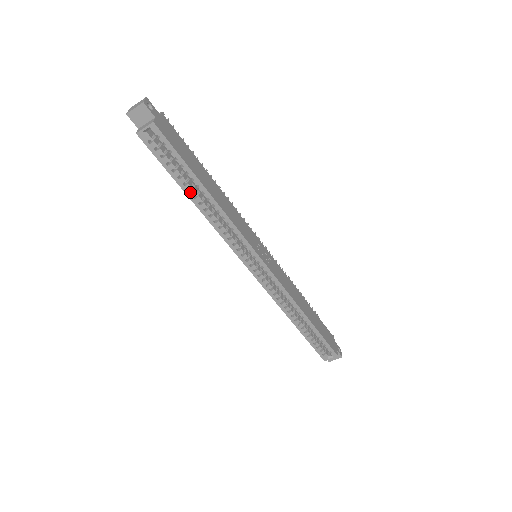
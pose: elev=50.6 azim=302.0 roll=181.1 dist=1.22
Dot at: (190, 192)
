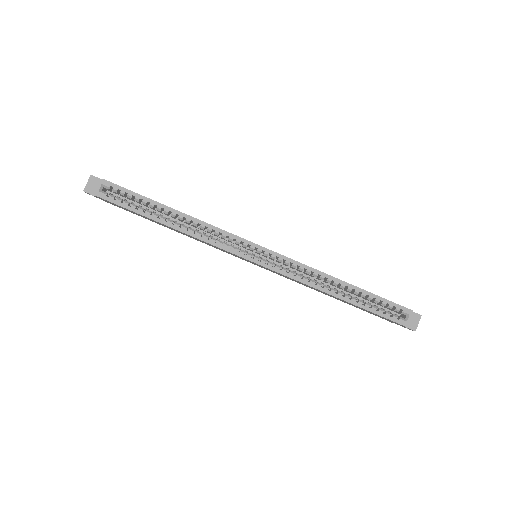
Dot at: (160, 218)
